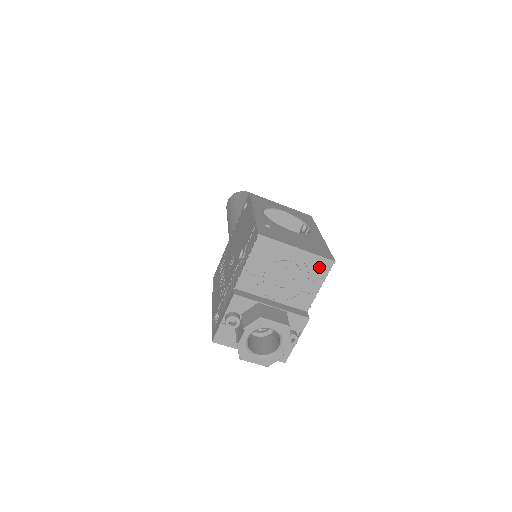
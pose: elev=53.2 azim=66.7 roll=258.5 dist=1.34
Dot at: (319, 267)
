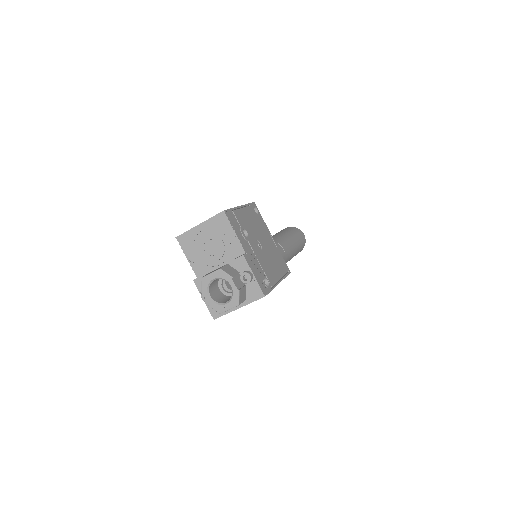
Dot at: (220, 222)
